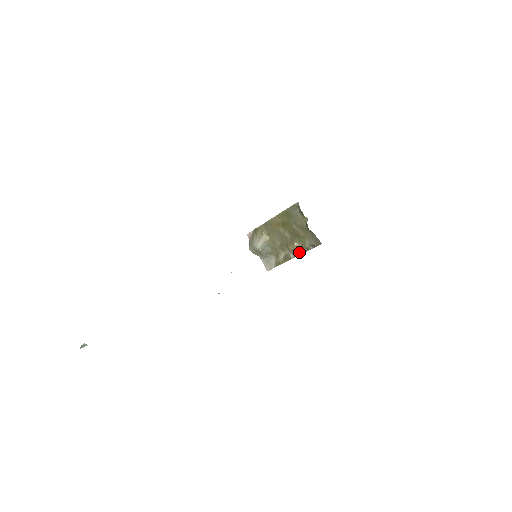
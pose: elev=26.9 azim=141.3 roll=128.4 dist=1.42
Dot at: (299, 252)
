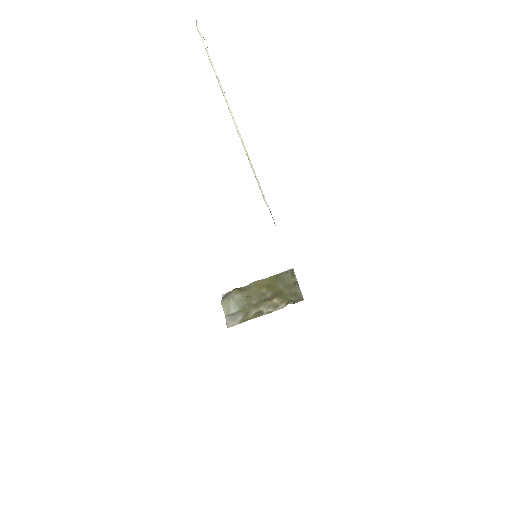
Dot at: (275, 308)
